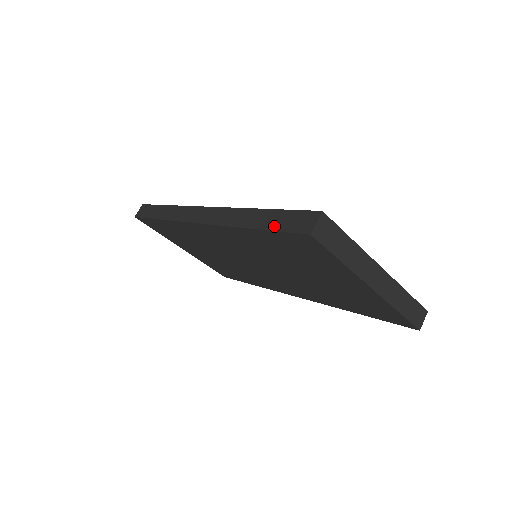
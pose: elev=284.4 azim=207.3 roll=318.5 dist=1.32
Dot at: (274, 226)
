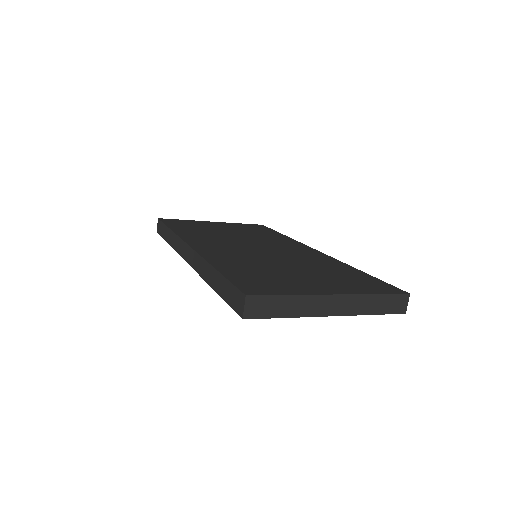
Dot at: (224, 296)
